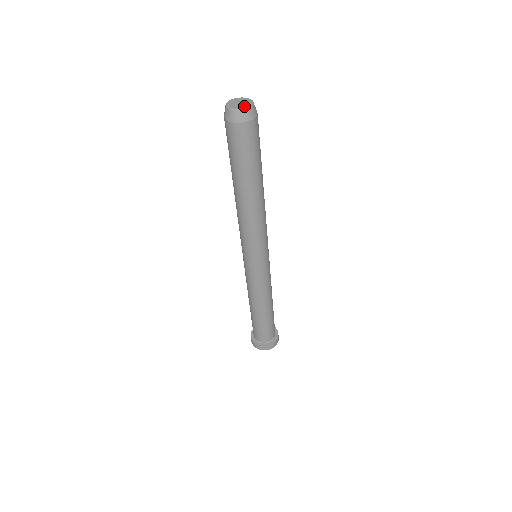
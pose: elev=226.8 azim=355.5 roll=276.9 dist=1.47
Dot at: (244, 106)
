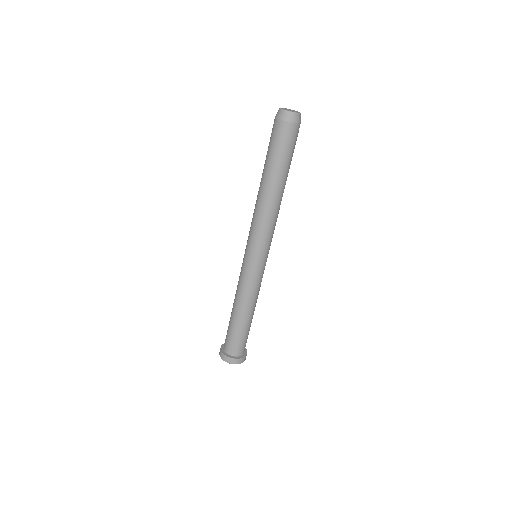
Dot at: (295, 111)
